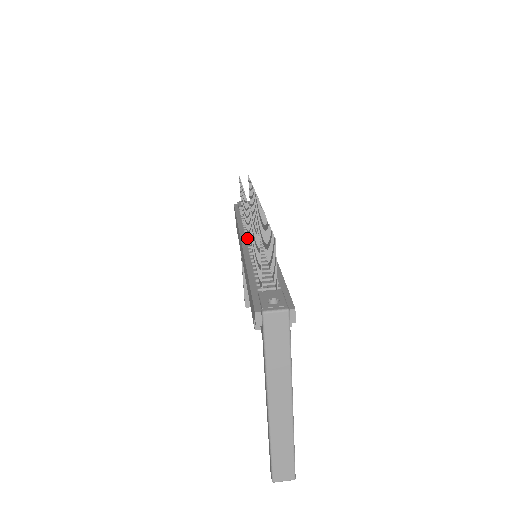
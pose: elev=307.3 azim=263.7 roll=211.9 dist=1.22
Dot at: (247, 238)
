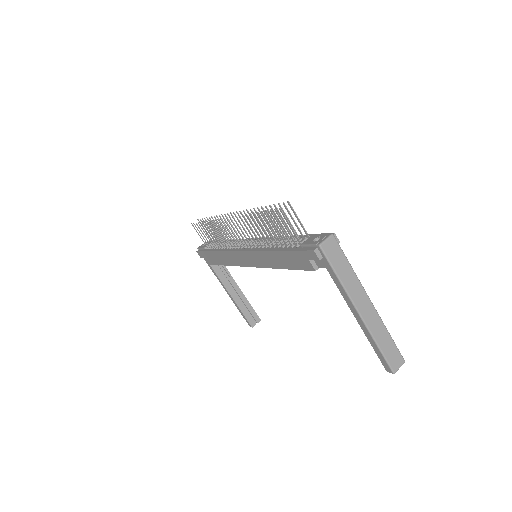
Dot at: (242, 247)
